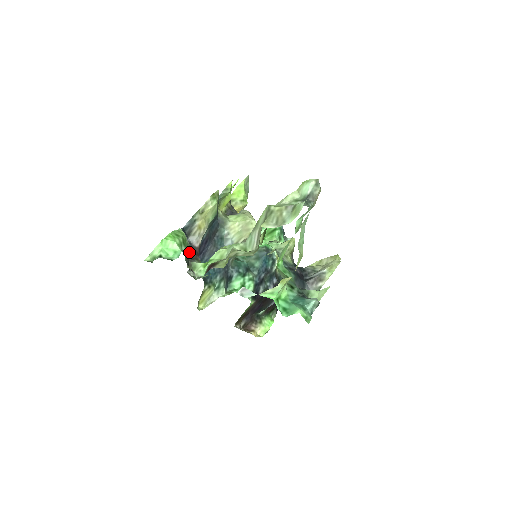
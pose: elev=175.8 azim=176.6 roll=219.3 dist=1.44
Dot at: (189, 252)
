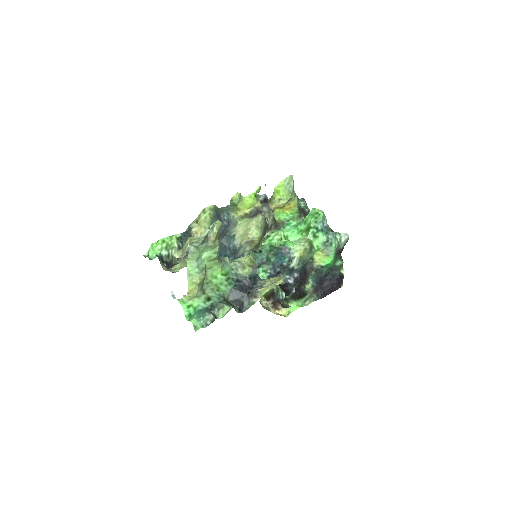
Dot at: (187, 250)
